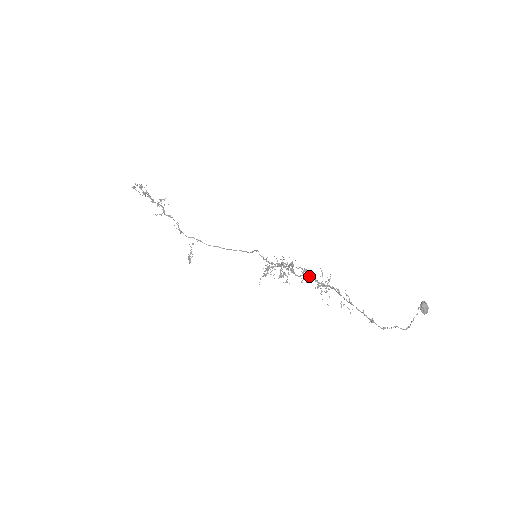
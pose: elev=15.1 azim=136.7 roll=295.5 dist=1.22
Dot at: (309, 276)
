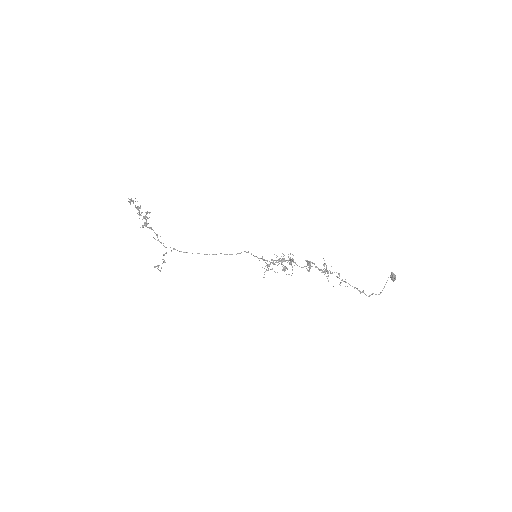
Dot at: (312, 266)
